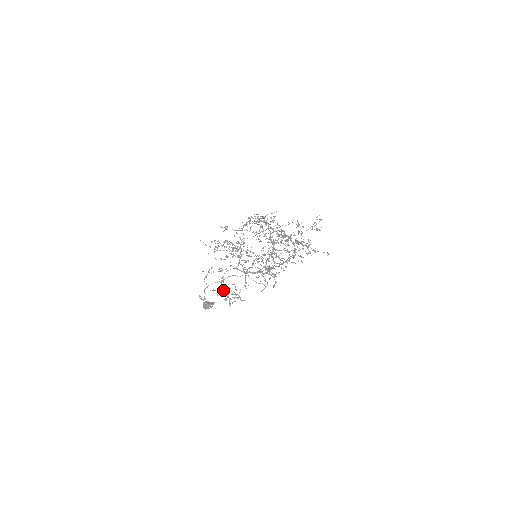
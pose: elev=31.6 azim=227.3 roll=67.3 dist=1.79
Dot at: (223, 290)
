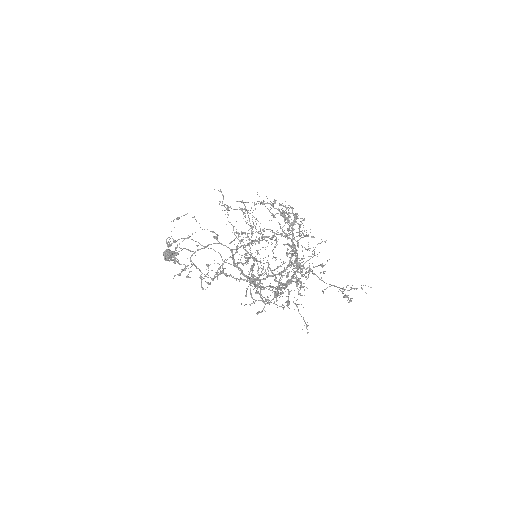
Dot at: (192, 255)
